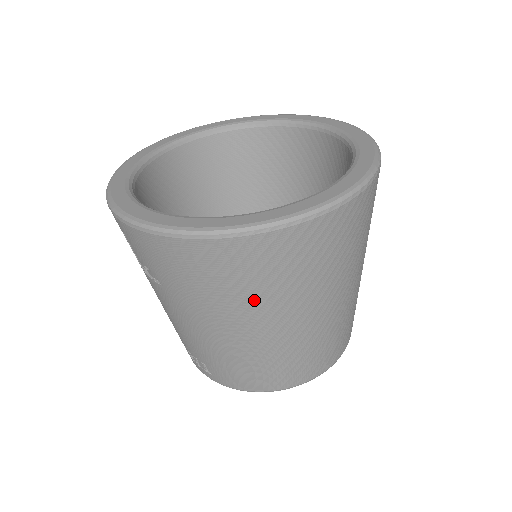
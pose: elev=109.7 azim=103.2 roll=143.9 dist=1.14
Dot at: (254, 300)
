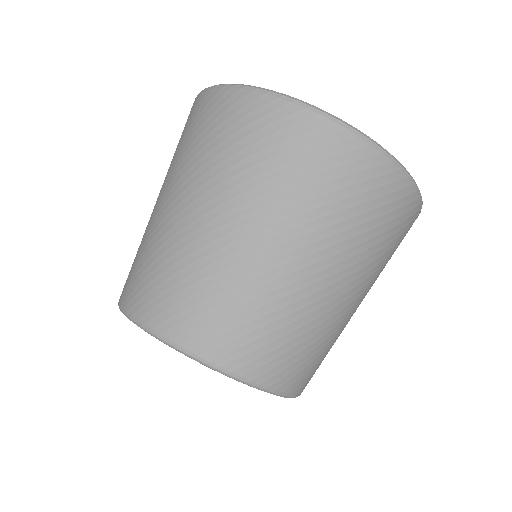
Dot at: (195, 162)
